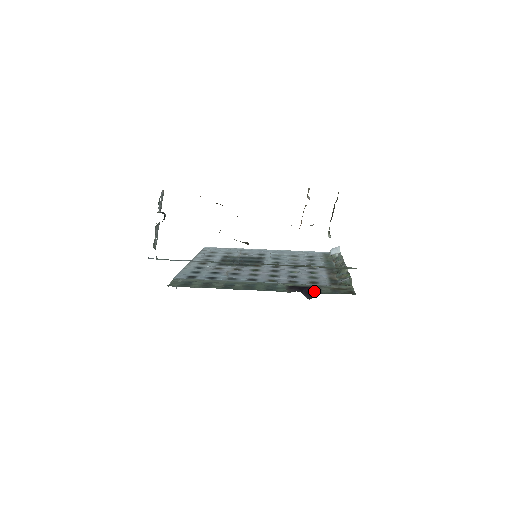
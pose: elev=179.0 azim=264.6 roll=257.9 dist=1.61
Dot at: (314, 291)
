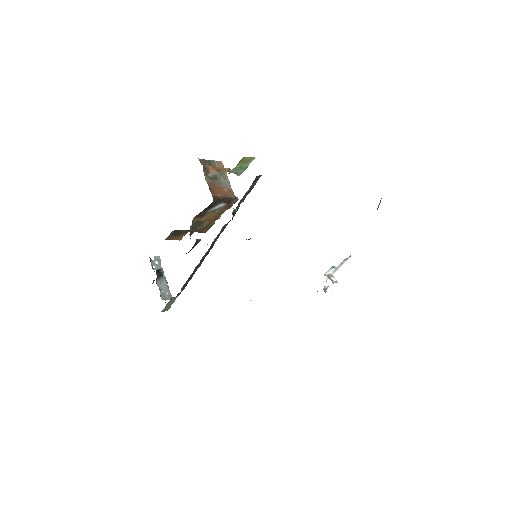
Dot at: occluded
